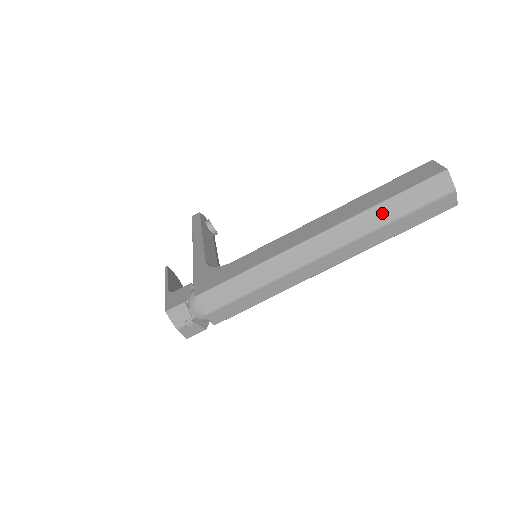
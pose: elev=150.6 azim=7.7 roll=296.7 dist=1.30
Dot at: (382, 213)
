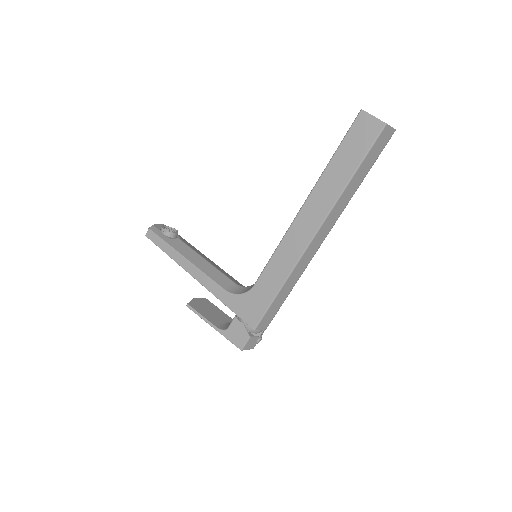
Dot at: (352, 187)
